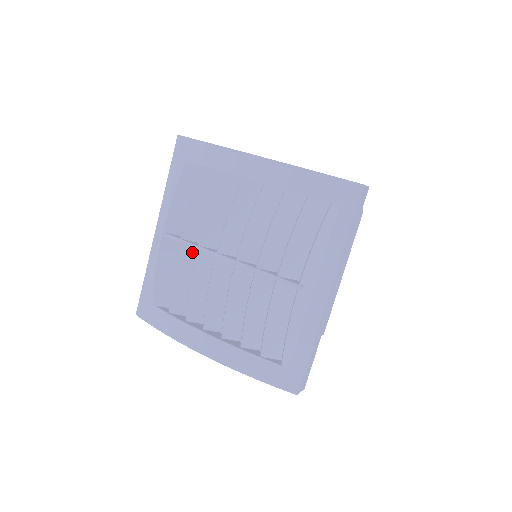
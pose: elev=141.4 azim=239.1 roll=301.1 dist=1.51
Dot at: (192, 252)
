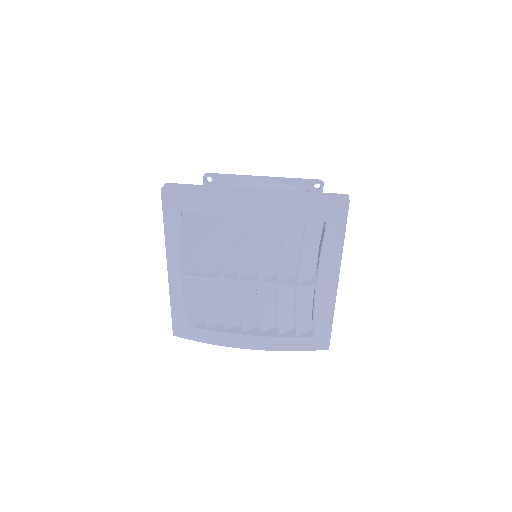
Dot at: (211, 280)
